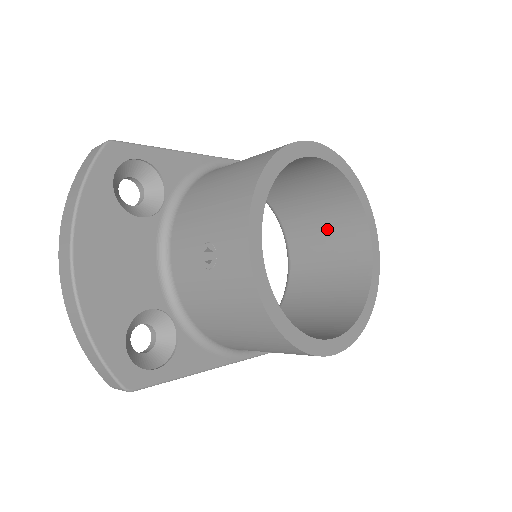
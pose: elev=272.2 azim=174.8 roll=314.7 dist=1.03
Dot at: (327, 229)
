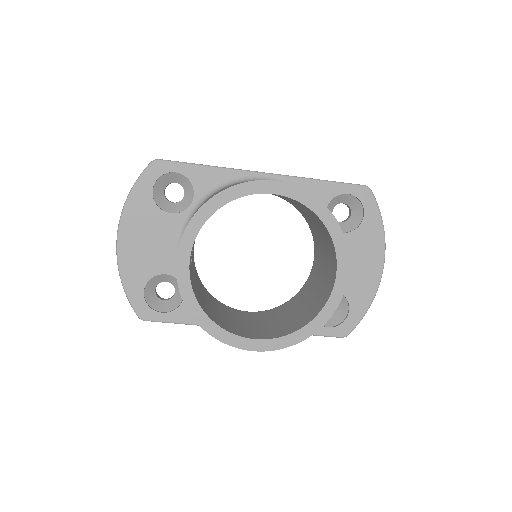
Dot at: (325, 248)
